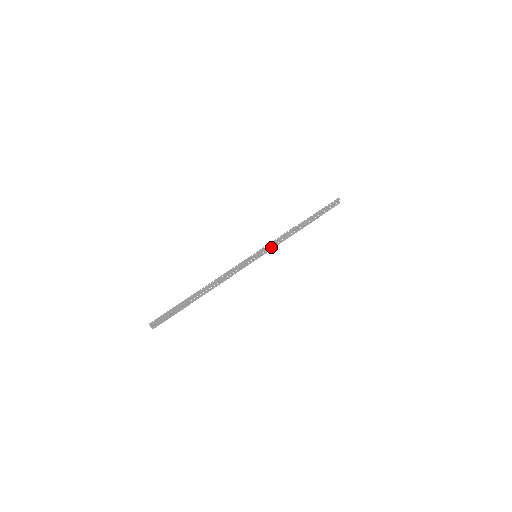
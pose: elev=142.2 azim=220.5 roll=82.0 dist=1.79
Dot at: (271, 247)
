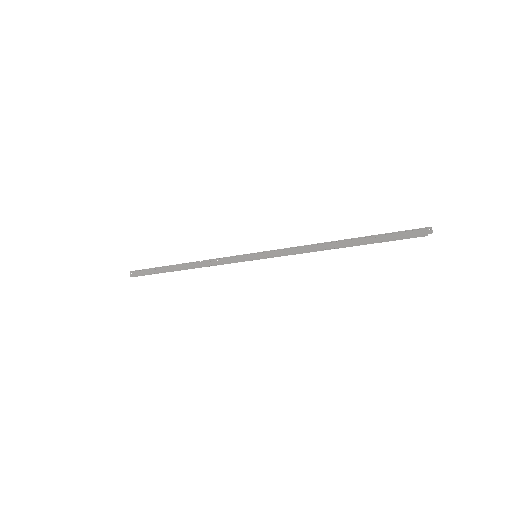
Dot at: (281, 252)
